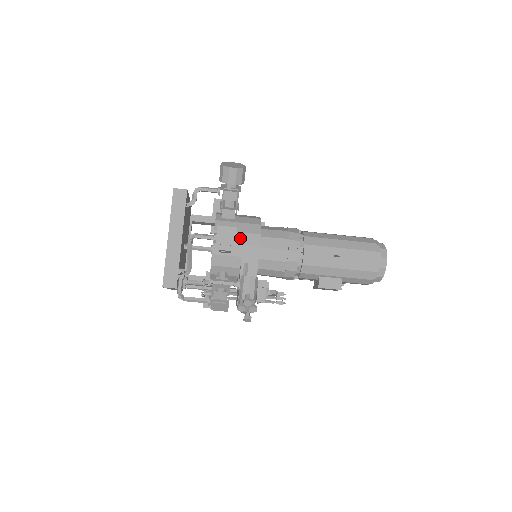
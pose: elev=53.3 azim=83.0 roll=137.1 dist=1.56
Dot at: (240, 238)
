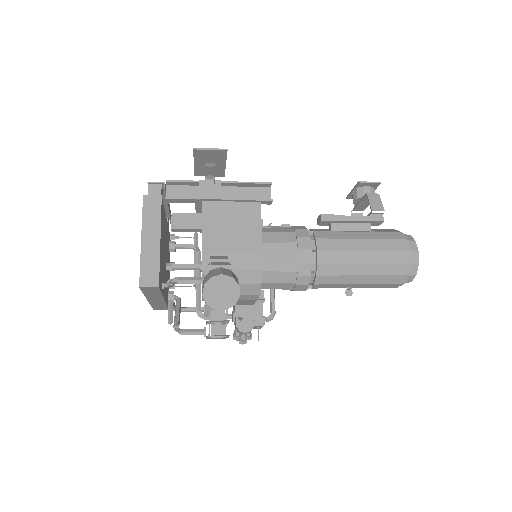
Dot at: occluded
